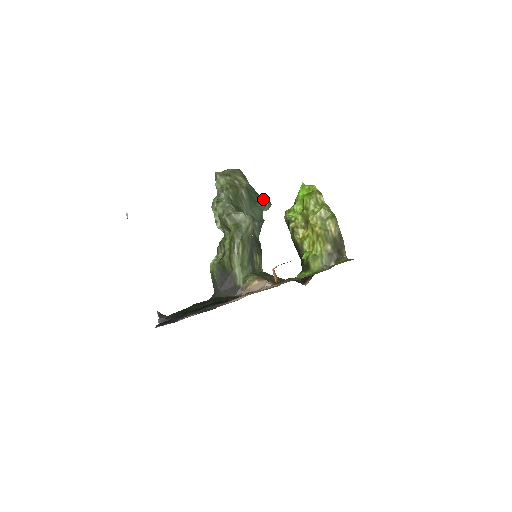
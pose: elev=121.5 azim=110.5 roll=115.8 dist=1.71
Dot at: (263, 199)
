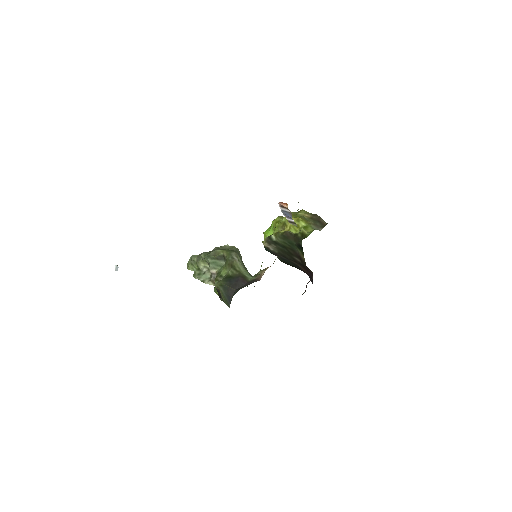
Dot at: occluded
